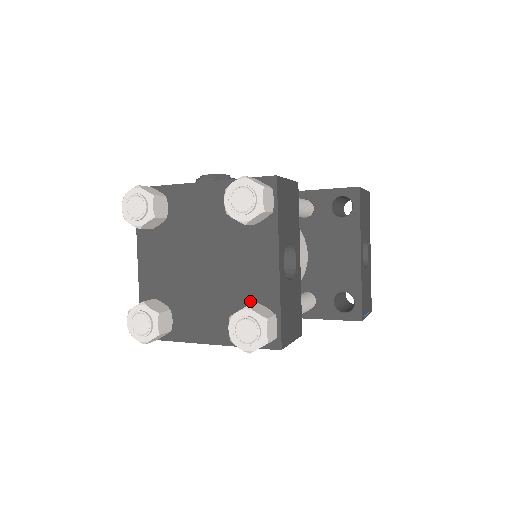
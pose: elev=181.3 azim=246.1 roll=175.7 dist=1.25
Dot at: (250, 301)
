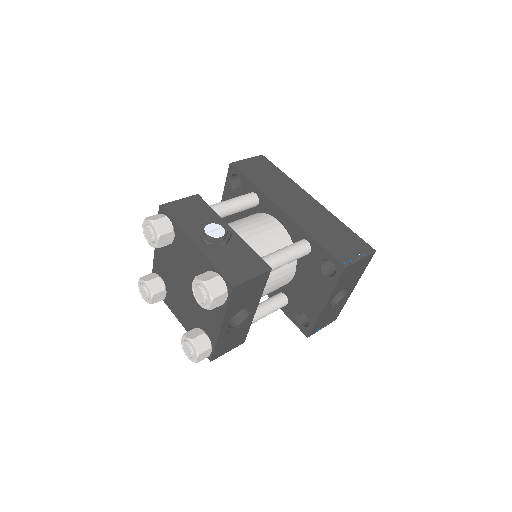
Dot at: (203, 327)
